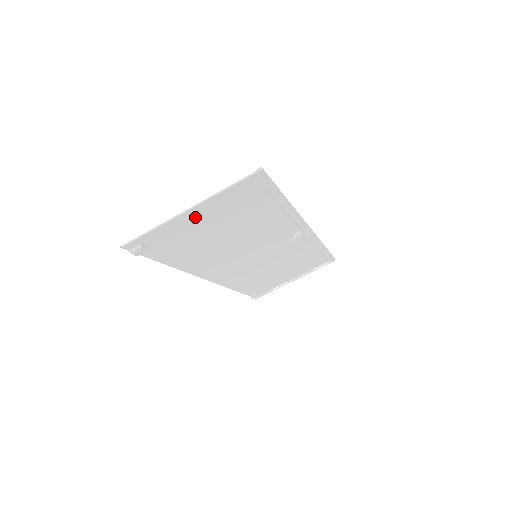
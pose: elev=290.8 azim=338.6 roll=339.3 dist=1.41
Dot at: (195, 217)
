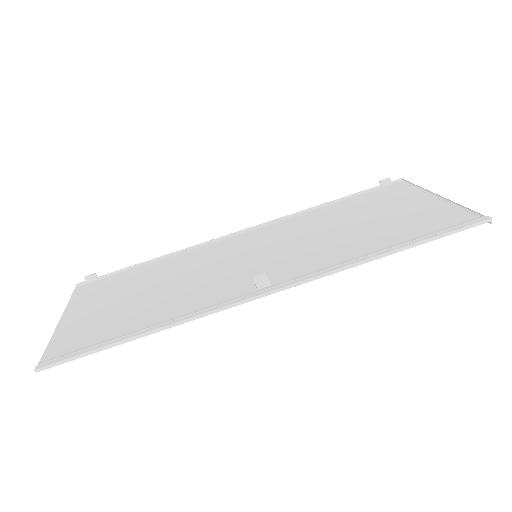
Dot at: (79, 314)
